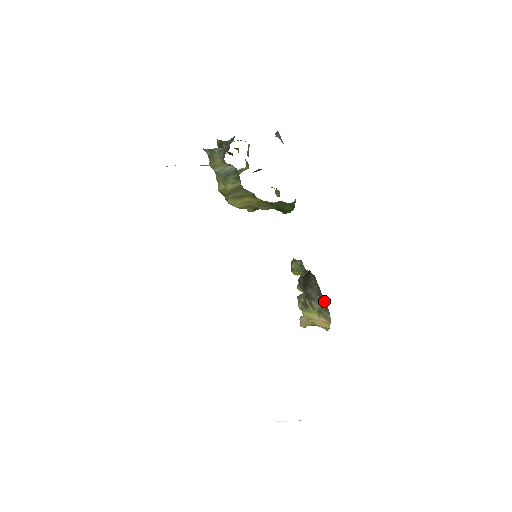
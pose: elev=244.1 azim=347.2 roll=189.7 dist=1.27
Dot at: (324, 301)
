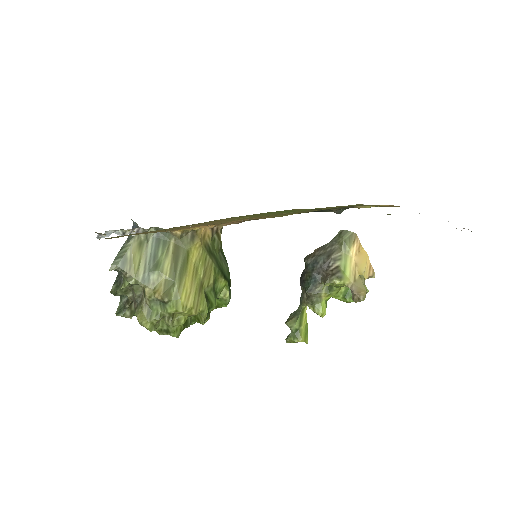
Dot at: (333, 239)
